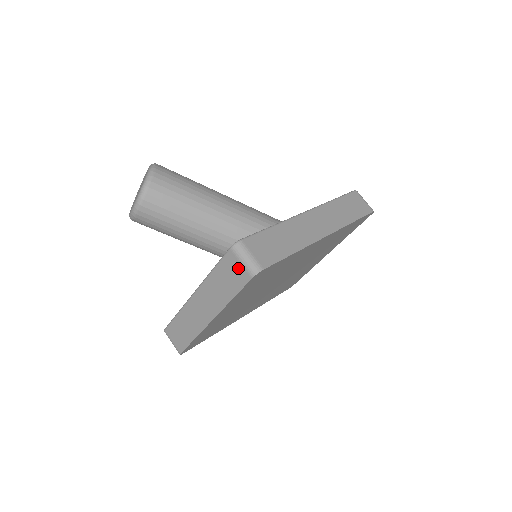
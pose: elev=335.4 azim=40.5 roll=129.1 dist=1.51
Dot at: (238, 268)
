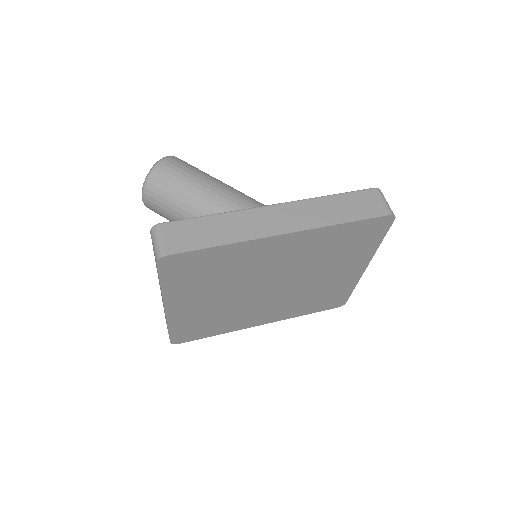
Dot at: occluded
